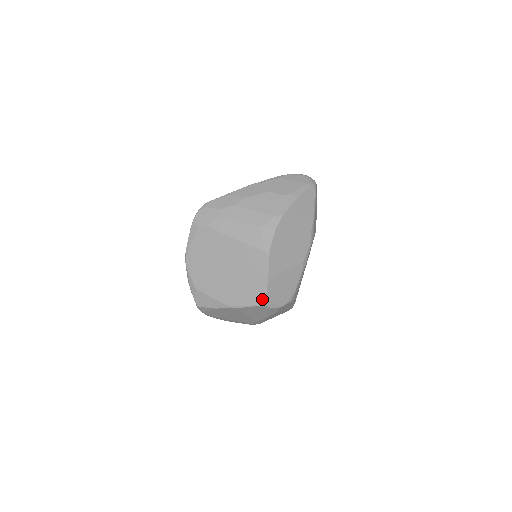
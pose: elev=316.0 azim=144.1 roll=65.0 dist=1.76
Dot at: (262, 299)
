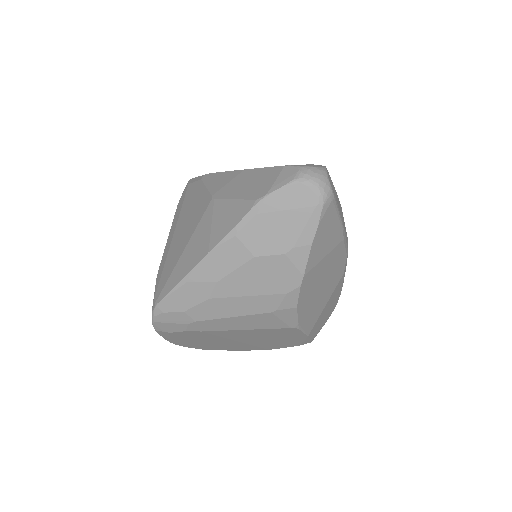
Dot at: (306, 342)
